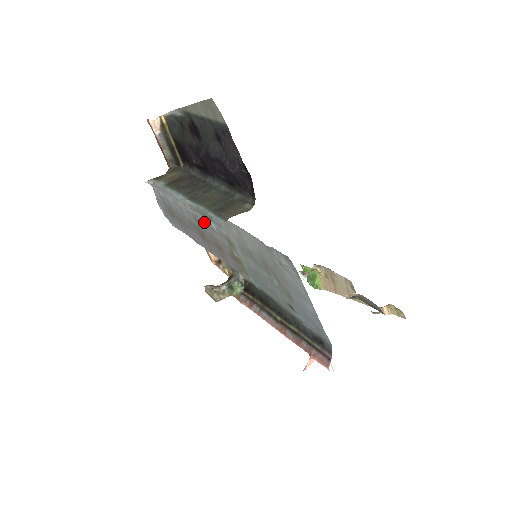
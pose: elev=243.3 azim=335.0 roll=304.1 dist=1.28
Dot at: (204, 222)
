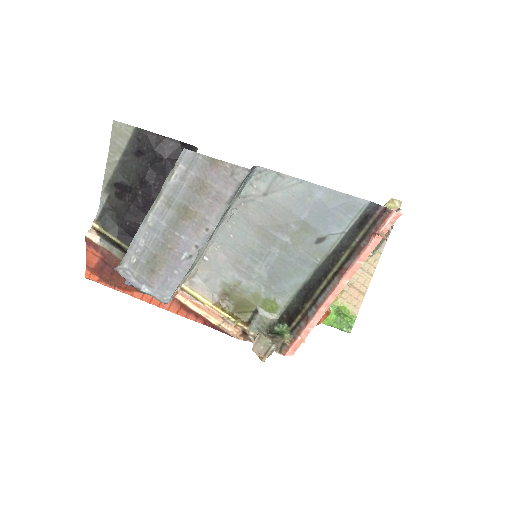
Dot at: (175, 186)
